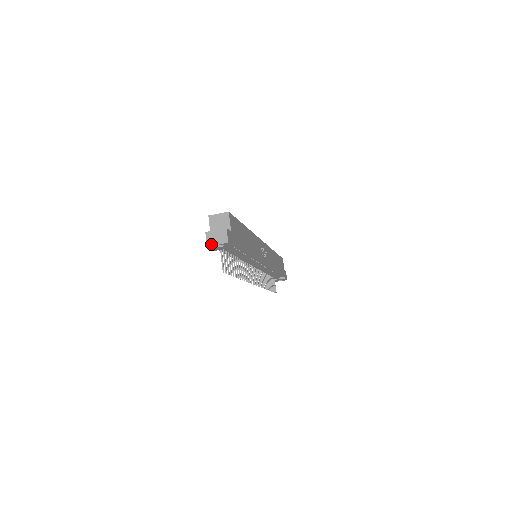
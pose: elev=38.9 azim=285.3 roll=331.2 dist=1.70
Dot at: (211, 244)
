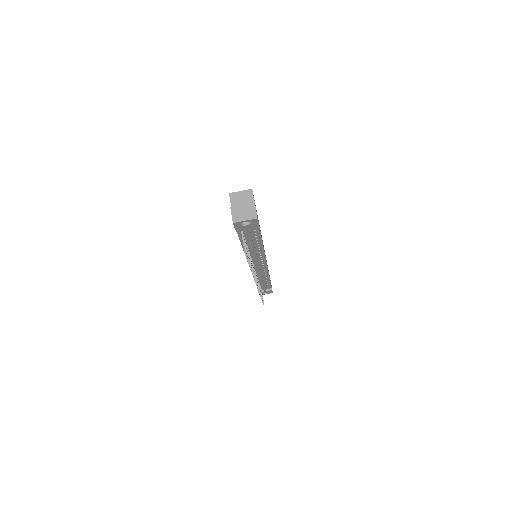
Dot at: (238, 220)
